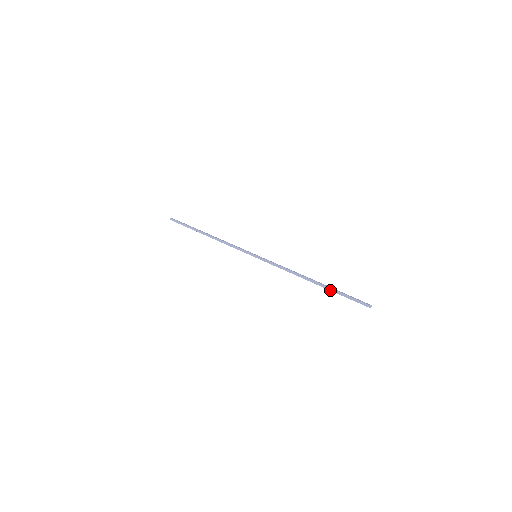
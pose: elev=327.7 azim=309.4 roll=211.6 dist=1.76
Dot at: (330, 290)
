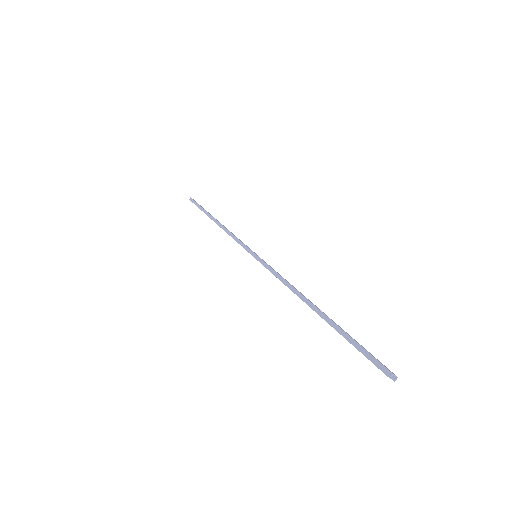
Dot at: (334, 327)
